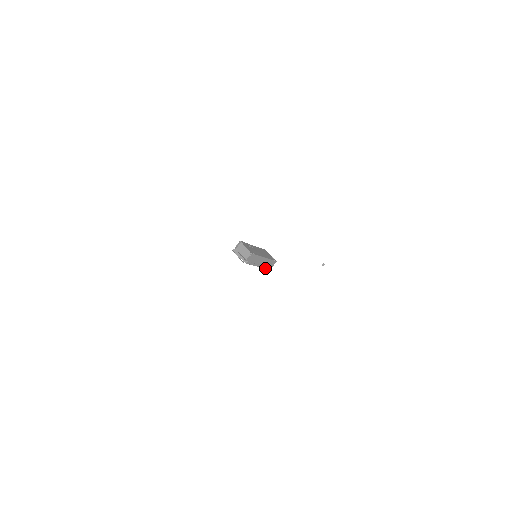
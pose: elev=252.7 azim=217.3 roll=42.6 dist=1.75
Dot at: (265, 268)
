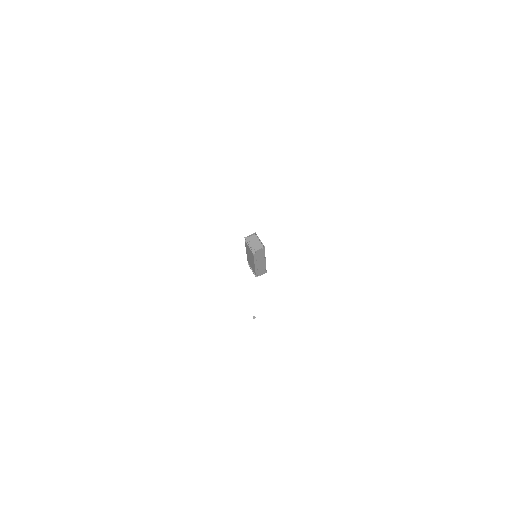
Dot at: (256, 272)
